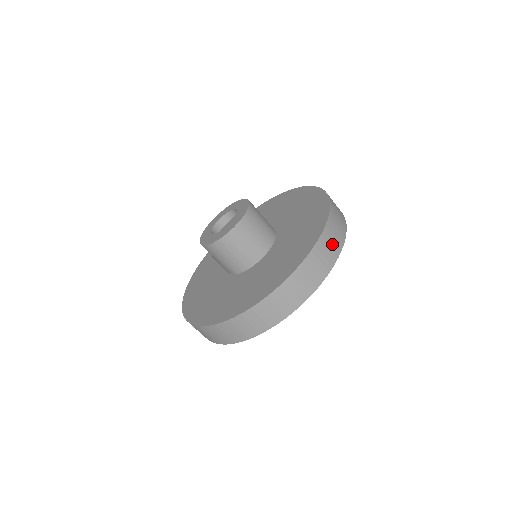
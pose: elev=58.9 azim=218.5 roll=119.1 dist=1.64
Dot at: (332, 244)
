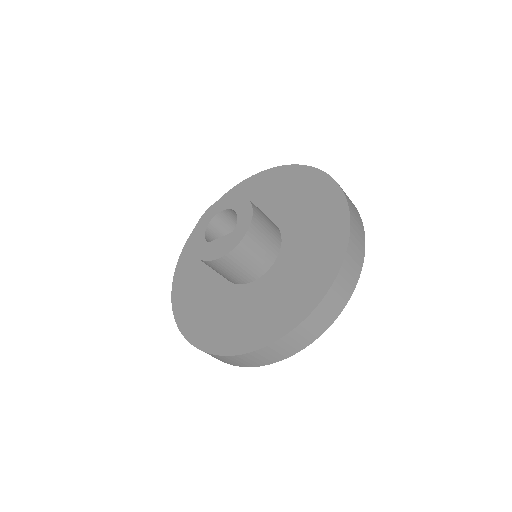
Dot at: (308, 334)
